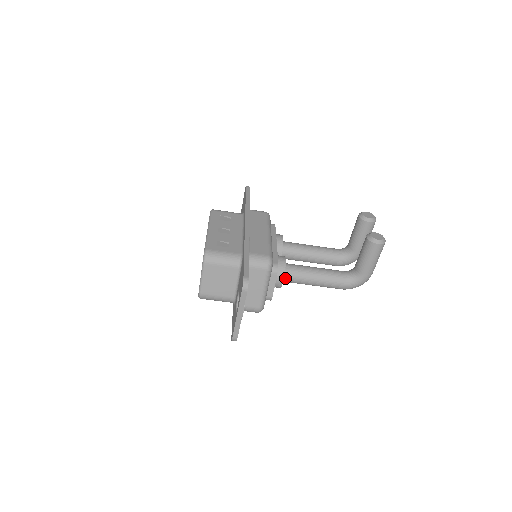
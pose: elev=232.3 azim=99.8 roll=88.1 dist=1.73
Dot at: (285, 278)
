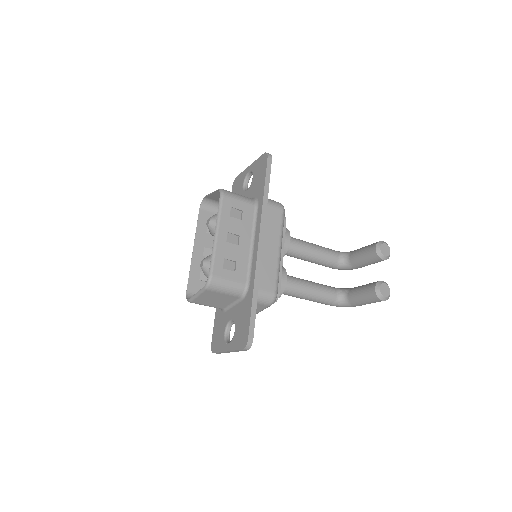
Dot at: occluded
